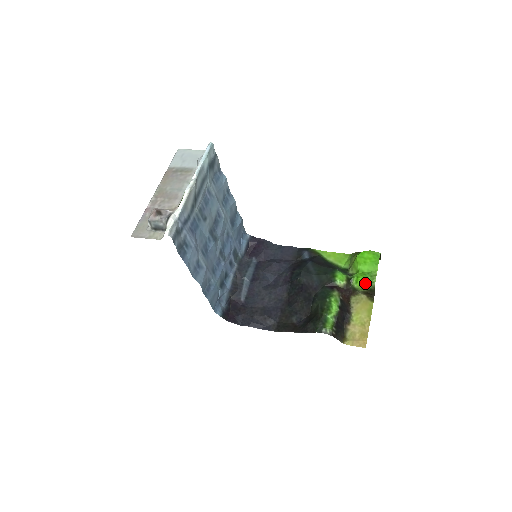
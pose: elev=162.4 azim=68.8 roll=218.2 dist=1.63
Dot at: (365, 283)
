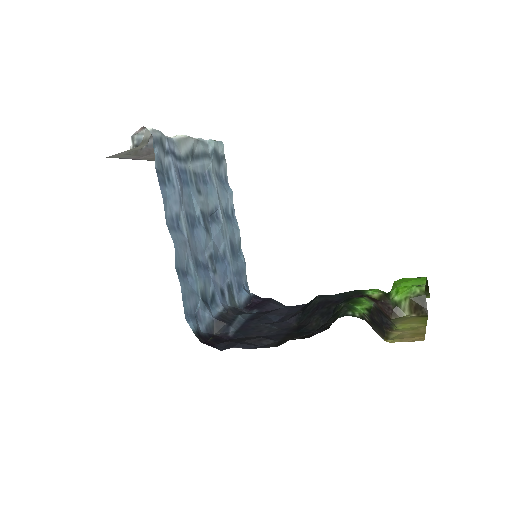
Dot at: (409, 288)
